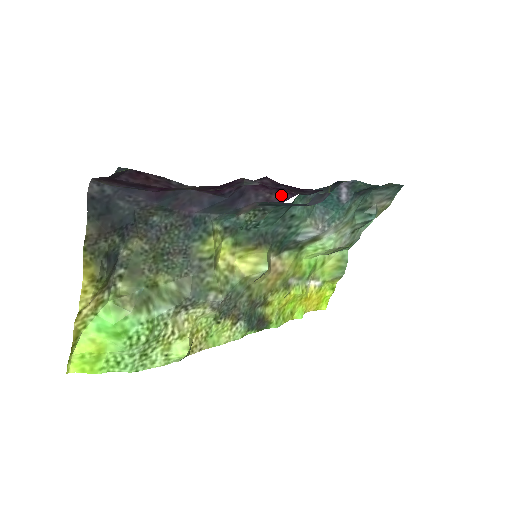
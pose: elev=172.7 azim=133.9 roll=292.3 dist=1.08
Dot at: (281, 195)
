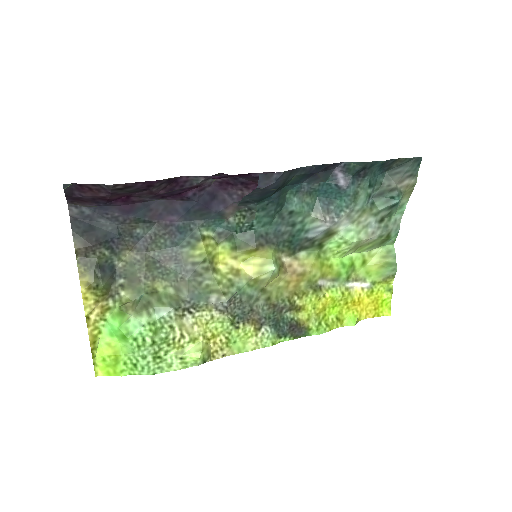
Dot at: (251, 189)
